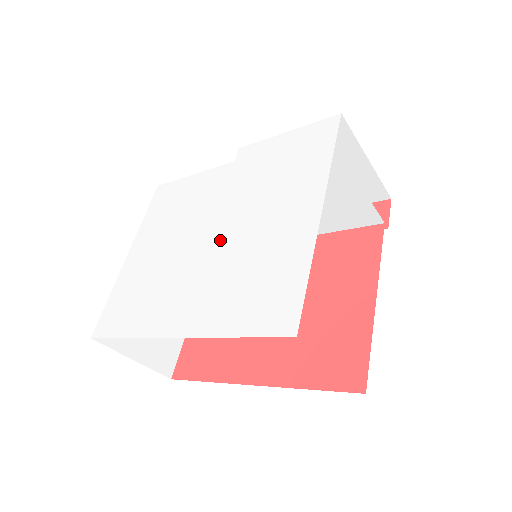
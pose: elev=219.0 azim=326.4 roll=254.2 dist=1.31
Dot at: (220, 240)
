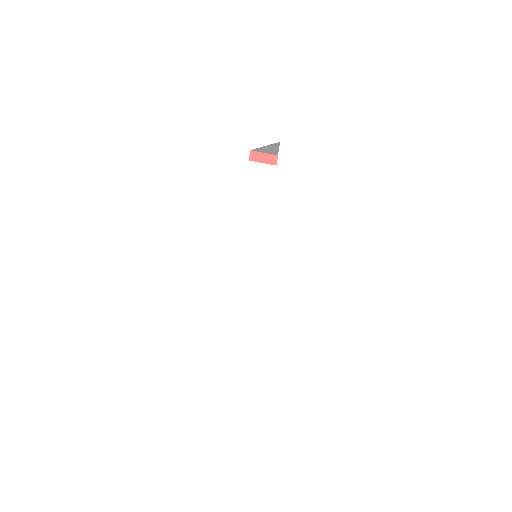
Dot at: (274, 295)
